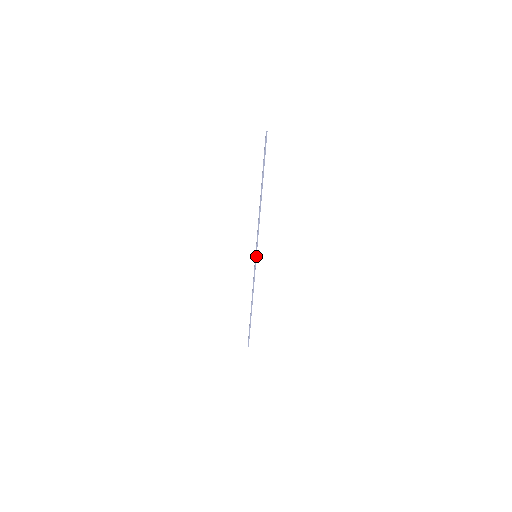
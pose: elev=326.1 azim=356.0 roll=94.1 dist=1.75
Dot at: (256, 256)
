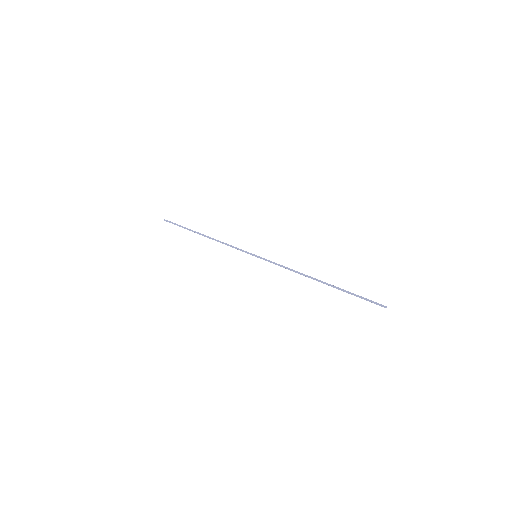
Dot at: (256, 256)
